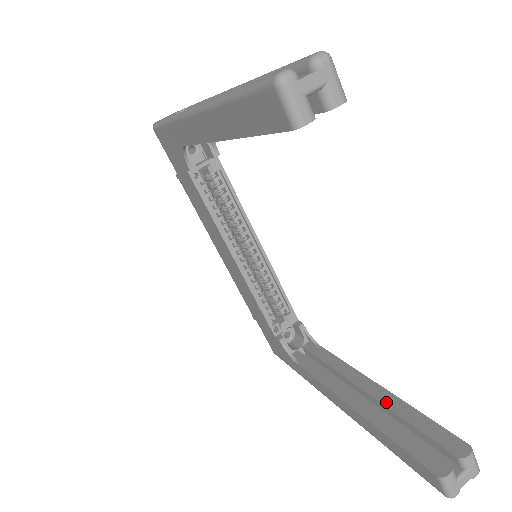
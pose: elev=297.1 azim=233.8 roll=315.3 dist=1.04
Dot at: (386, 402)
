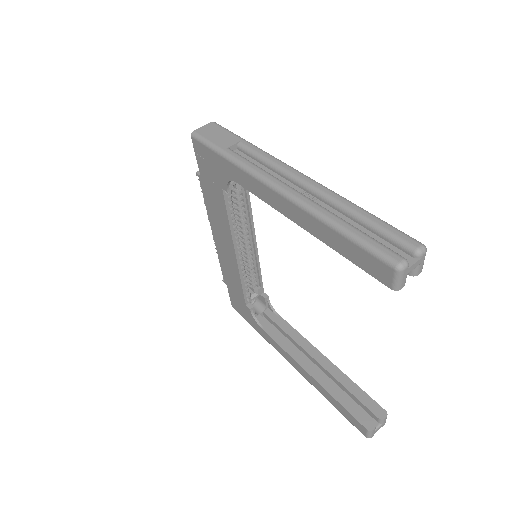
Dot at: (333, 373)
